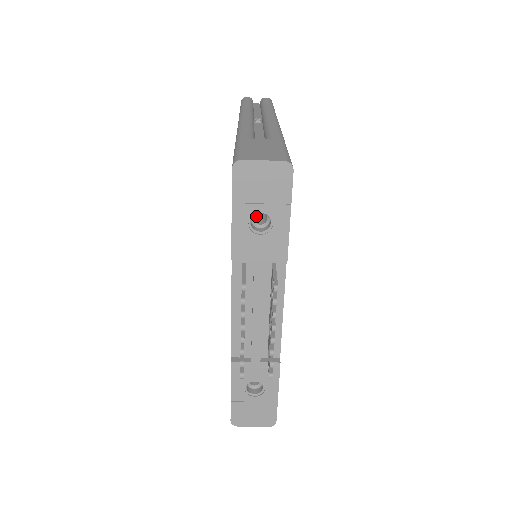
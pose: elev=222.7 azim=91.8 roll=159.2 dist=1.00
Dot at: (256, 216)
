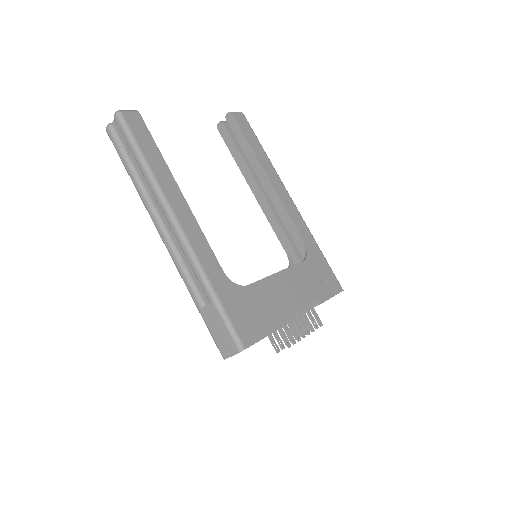
Dot at: occluded
